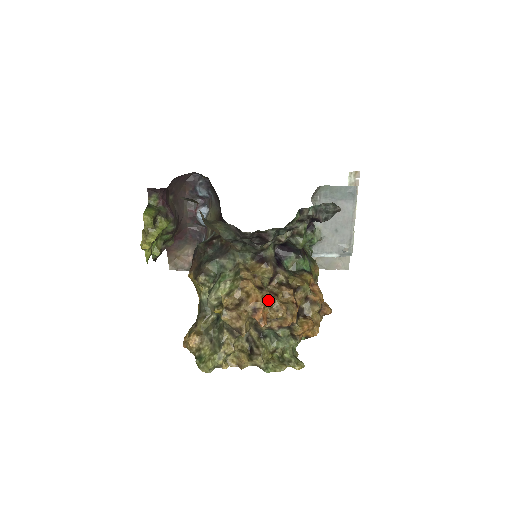
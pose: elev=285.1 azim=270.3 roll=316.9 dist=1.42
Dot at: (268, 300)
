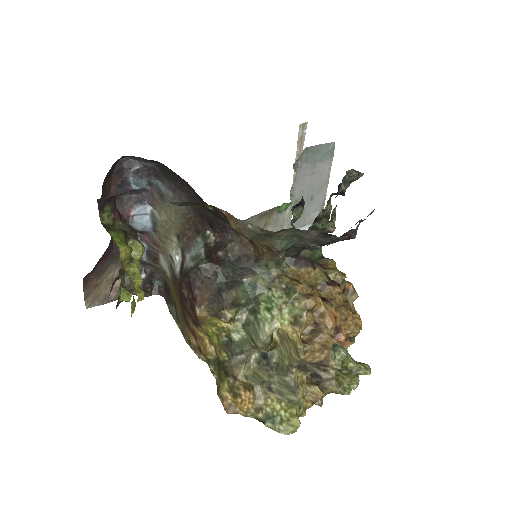
Dot at: (341, 311)
